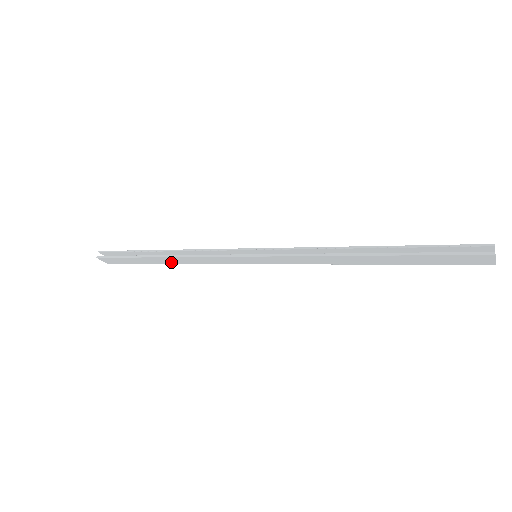
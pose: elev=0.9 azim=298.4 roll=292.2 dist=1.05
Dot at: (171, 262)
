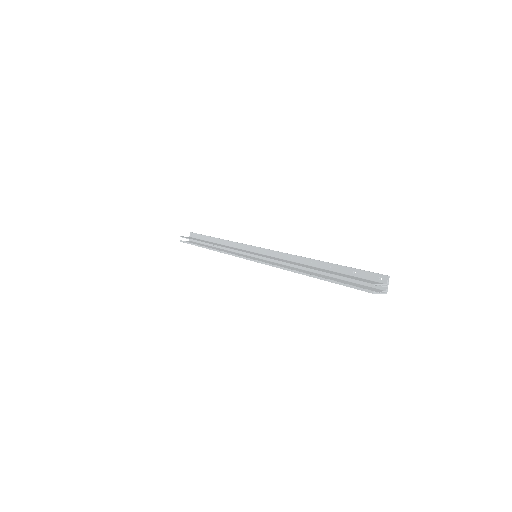
Dot at: occluded
